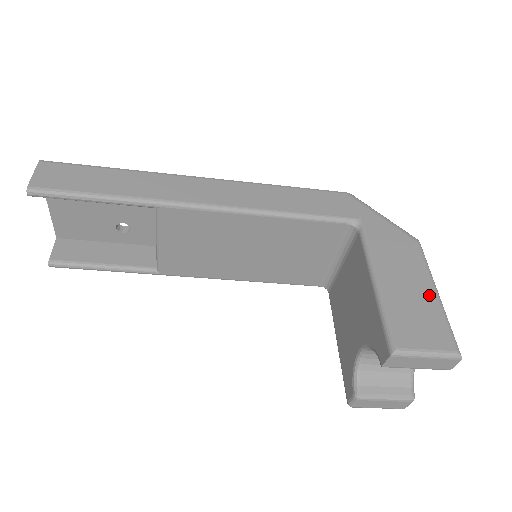
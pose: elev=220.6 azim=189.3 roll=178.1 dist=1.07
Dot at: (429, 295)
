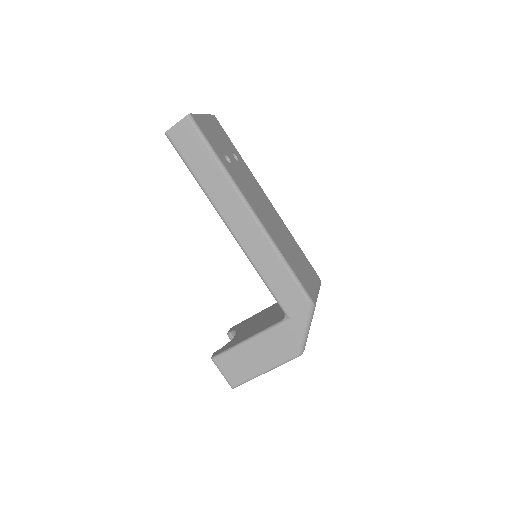
Dot at: (258, 369)
